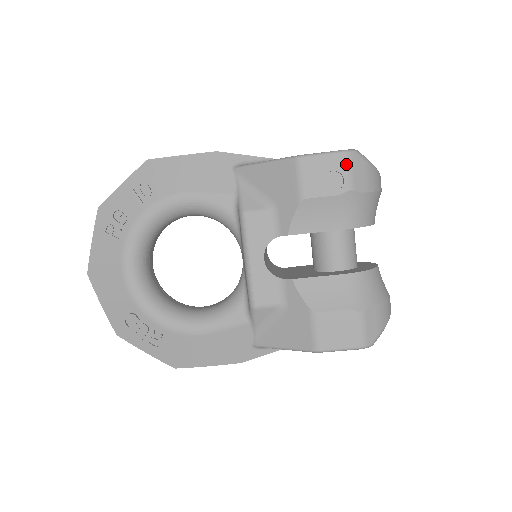
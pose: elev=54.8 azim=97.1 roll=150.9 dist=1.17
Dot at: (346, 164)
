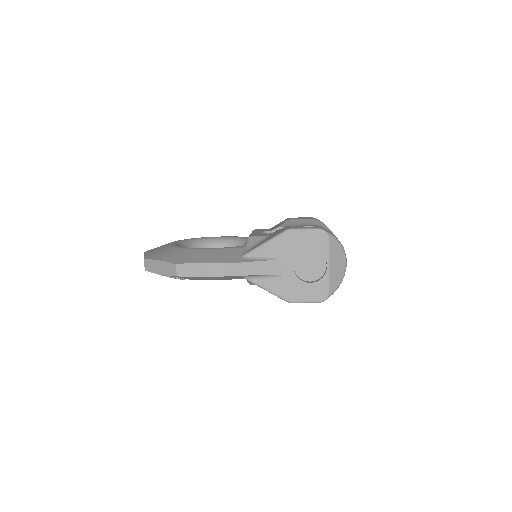
Dot at: occluded
